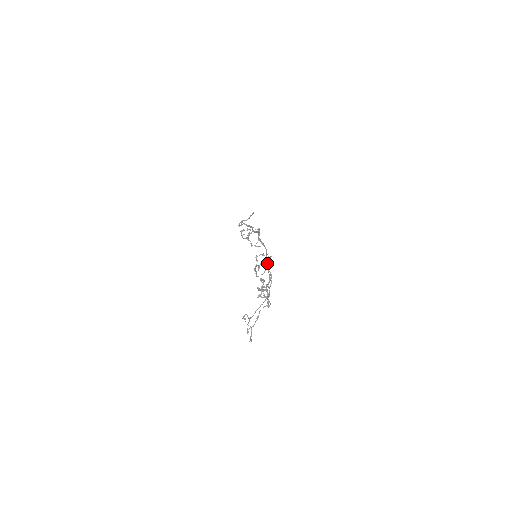
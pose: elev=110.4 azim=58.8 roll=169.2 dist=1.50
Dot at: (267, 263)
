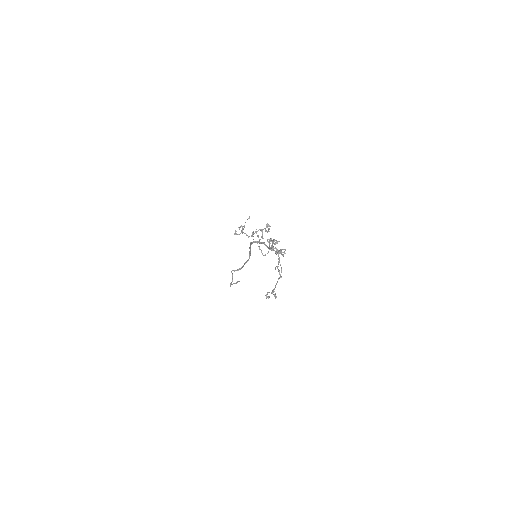
Dot at: (268, 247)
